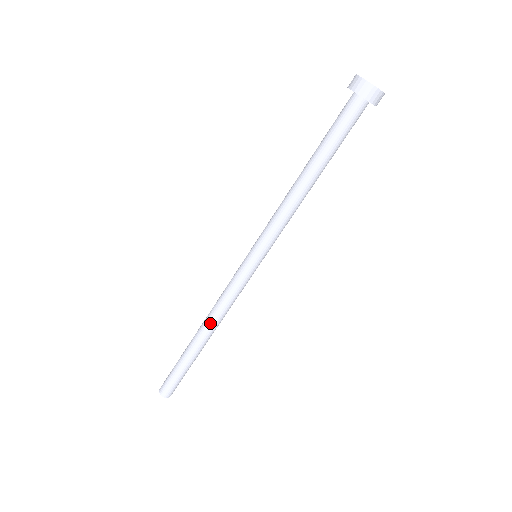
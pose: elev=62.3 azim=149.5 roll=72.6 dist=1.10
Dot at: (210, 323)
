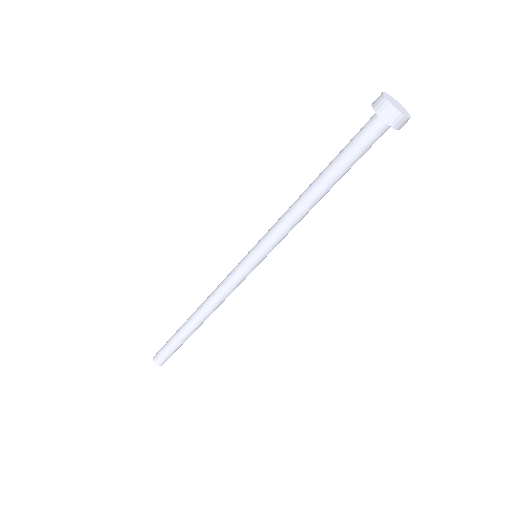
Dot at: (206, 311)
